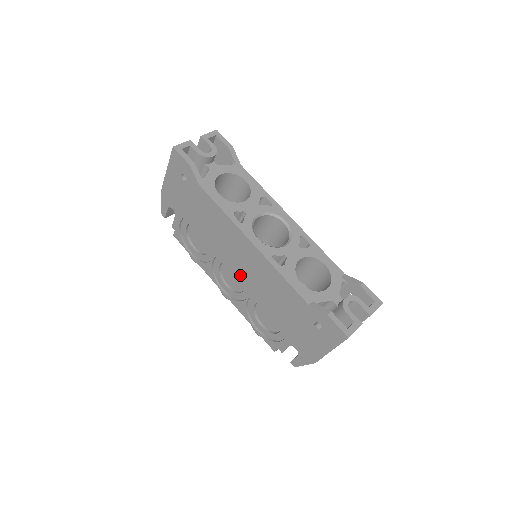
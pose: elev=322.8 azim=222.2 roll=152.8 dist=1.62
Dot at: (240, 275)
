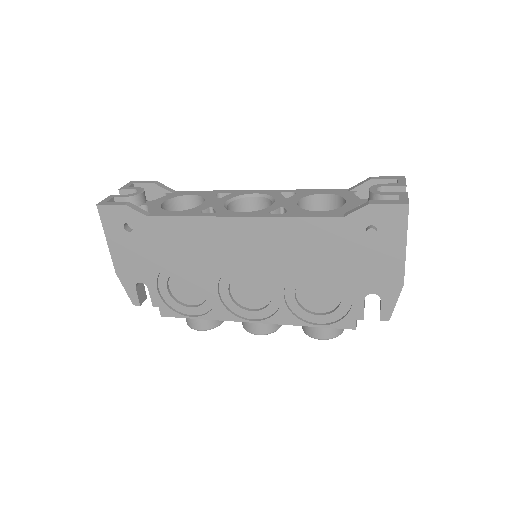
Dot at: (256, 279)
